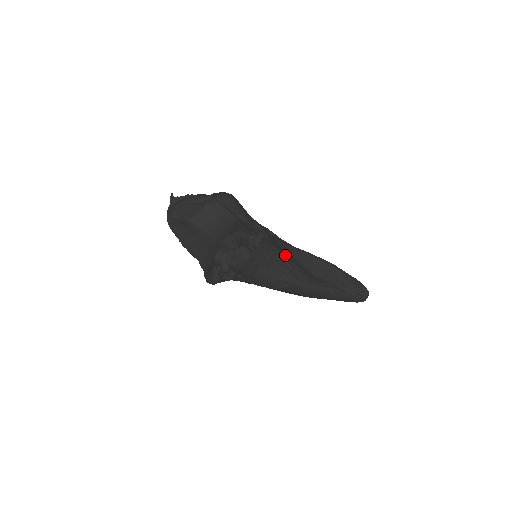
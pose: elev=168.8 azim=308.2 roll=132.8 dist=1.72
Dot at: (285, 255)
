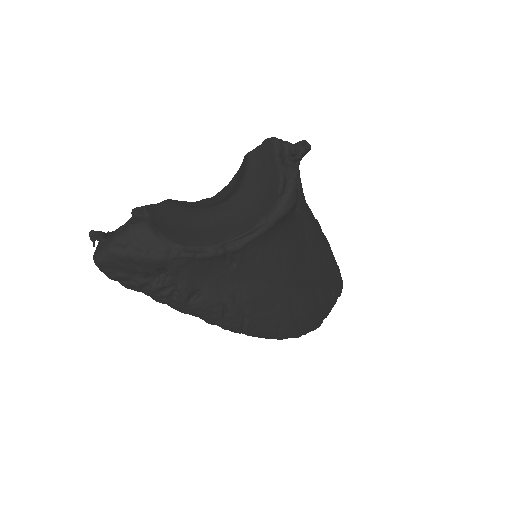
Dot at: occluded
